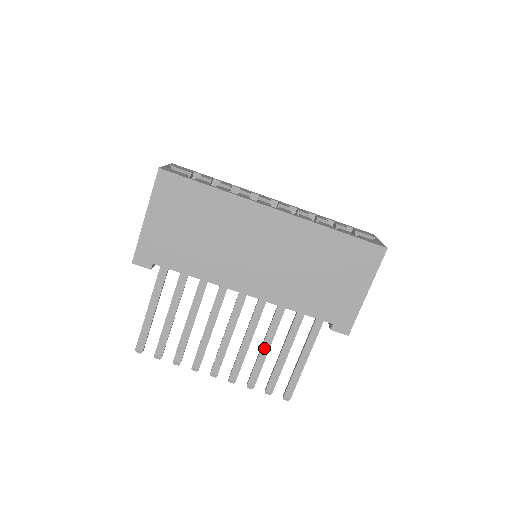
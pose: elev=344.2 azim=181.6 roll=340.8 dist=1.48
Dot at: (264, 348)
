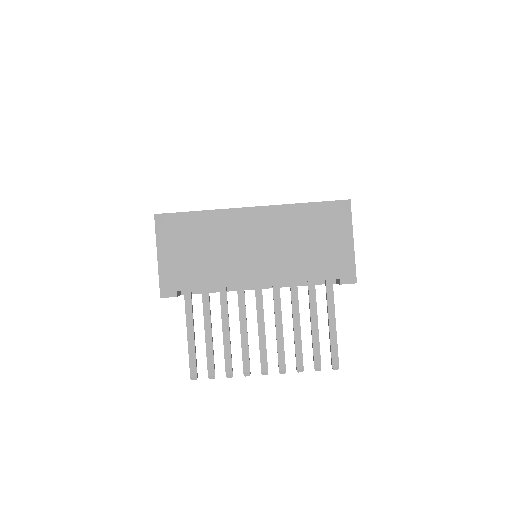
Dot at: (296, 329)
